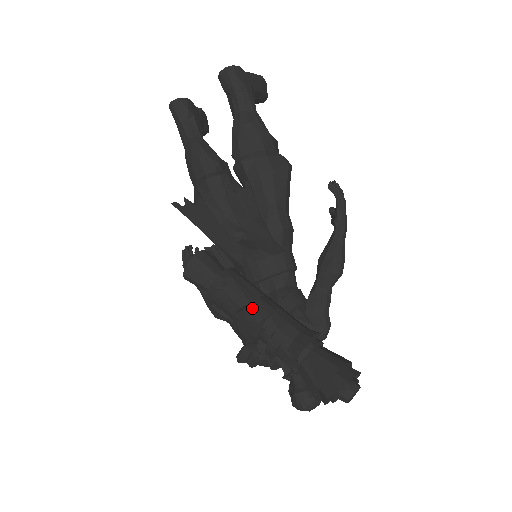
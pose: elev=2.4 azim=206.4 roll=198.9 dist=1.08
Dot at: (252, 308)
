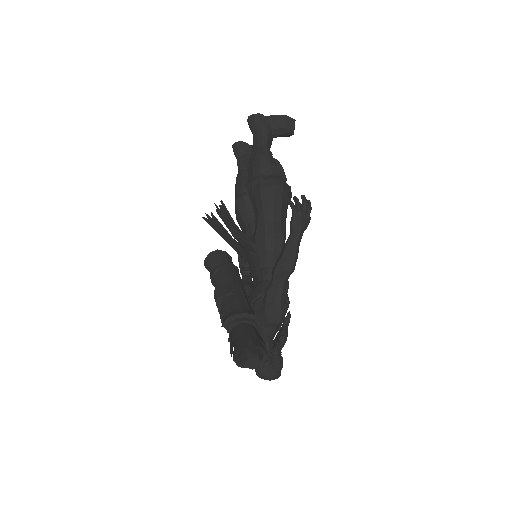
Dot at: (216, 290)
